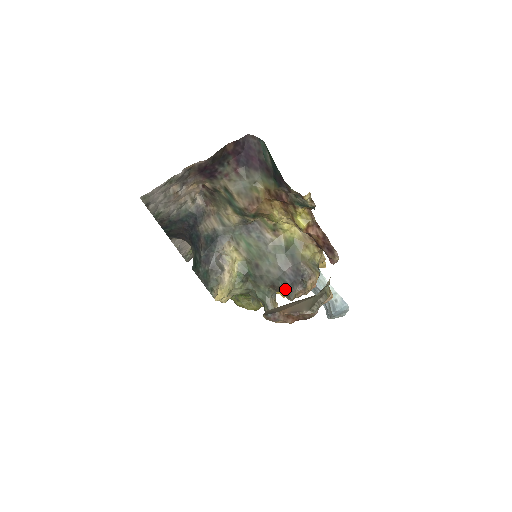
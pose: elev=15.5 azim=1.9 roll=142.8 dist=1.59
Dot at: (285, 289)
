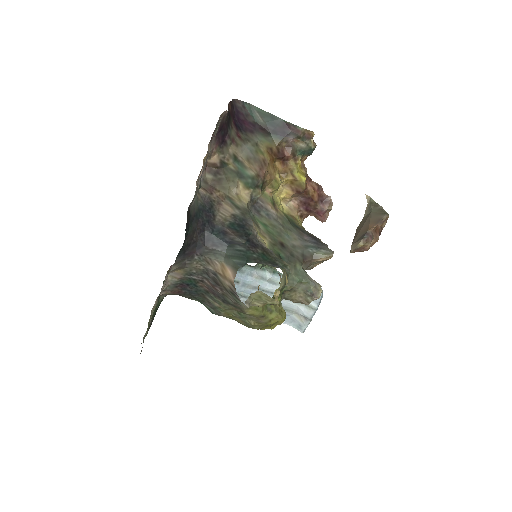
Dot at: (319, 252)
